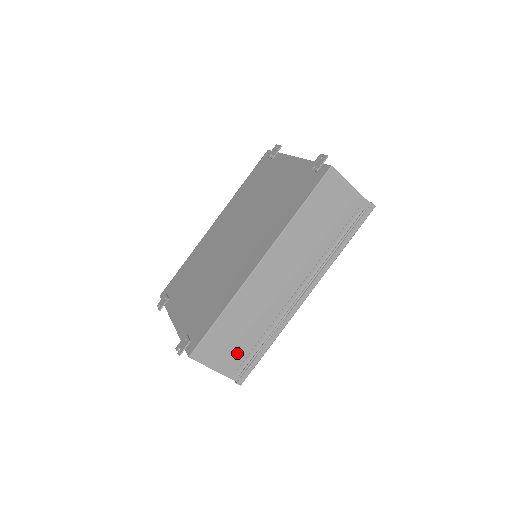
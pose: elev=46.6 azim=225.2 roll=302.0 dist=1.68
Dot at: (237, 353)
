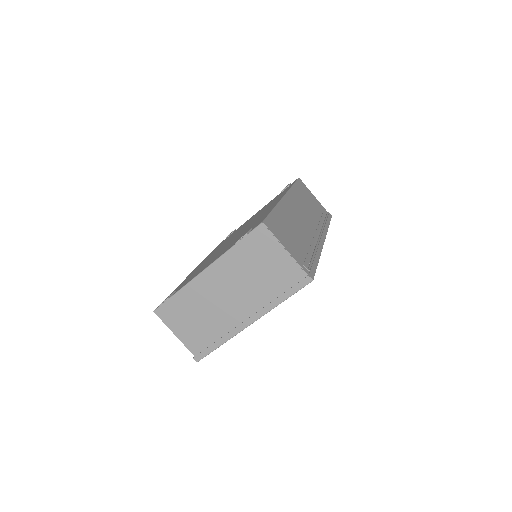
Dot at: (297, 248)
